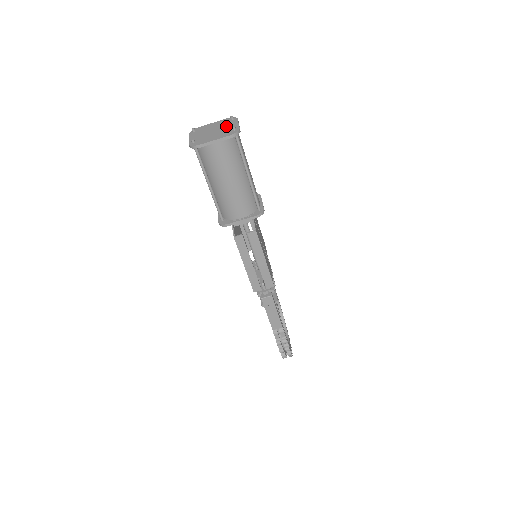
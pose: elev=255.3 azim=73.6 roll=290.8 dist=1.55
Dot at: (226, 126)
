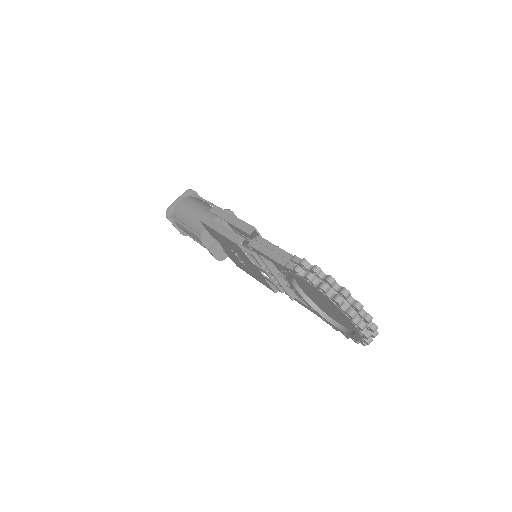
Dot at: occluded
